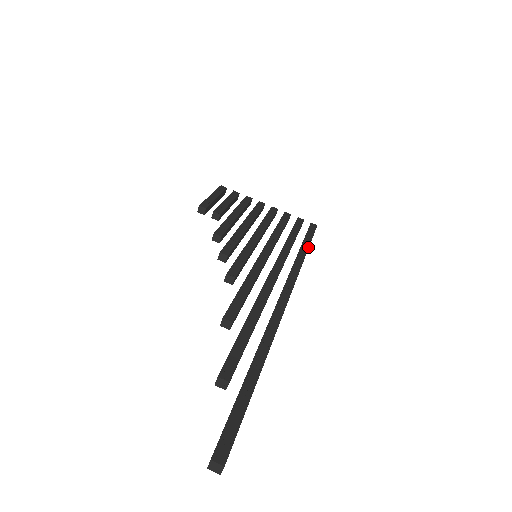
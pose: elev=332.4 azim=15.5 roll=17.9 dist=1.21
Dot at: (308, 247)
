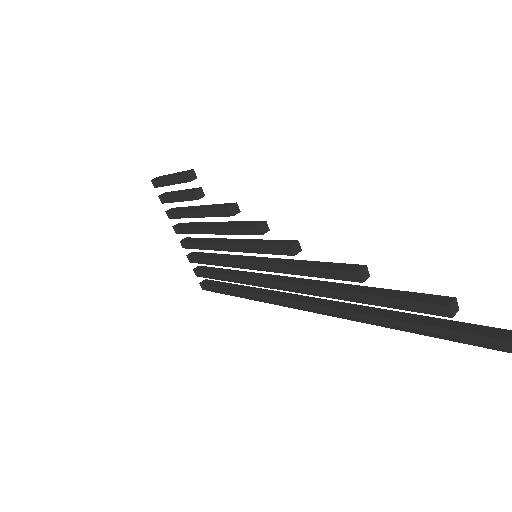
Dot at: occluded
